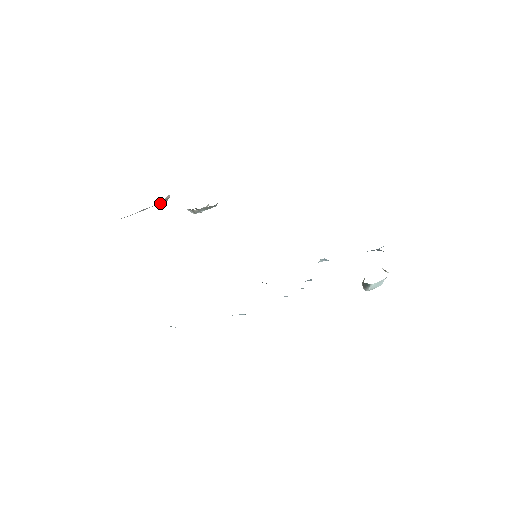
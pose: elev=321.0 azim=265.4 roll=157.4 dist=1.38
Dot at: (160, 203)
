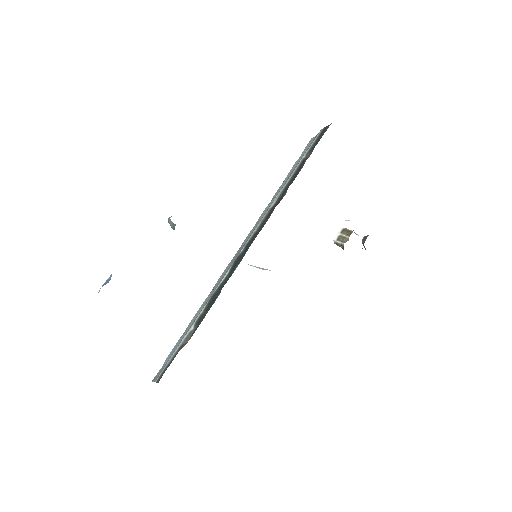
Dot at: occluded
